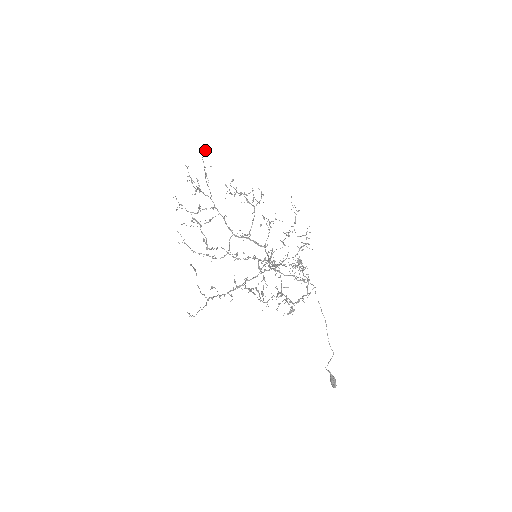
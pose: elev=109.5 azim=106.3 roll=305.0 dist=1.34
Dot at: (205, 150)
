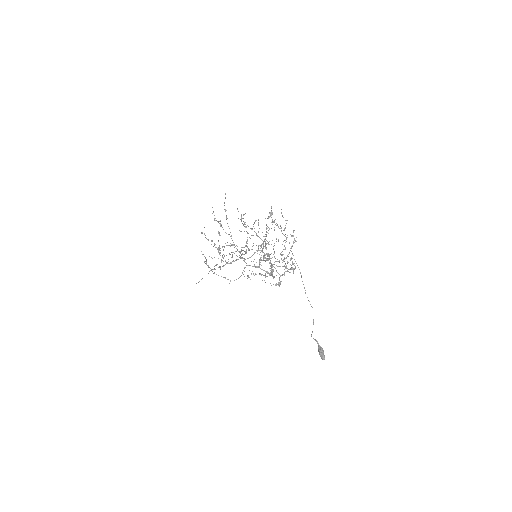
Dot at: (225, 194)
